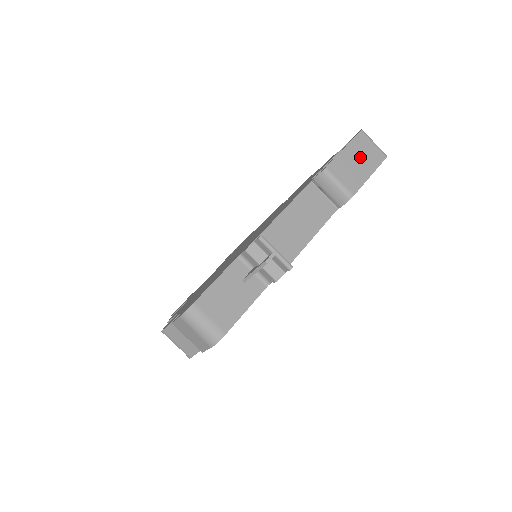
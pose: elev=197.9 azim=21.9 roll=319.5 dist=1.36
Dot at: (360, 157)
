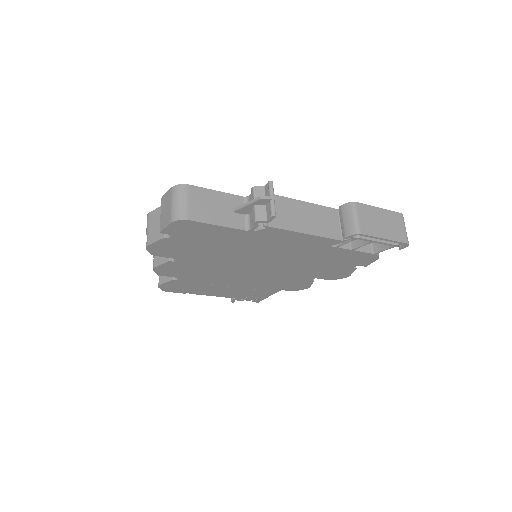
Dot at: (387, 223)
